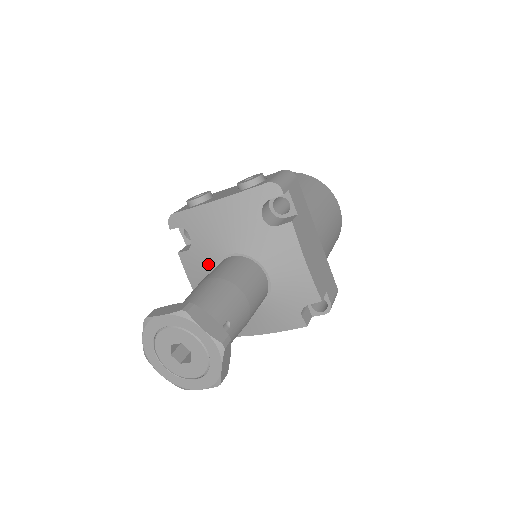
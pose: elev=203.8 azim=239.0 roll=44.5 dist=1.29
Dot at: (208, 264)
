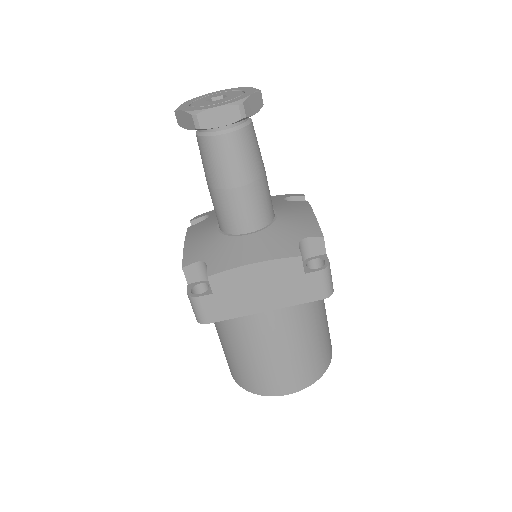
Dot at: occluded
